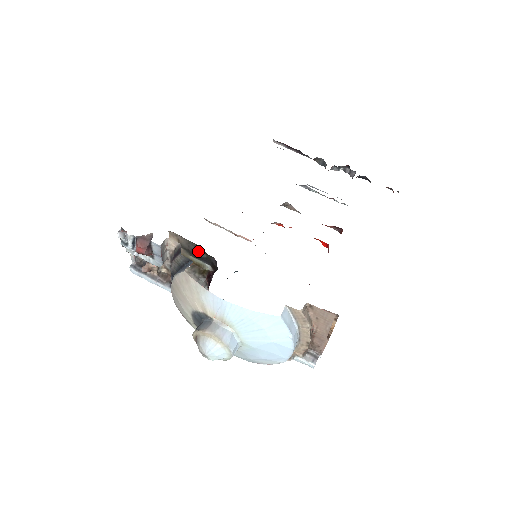
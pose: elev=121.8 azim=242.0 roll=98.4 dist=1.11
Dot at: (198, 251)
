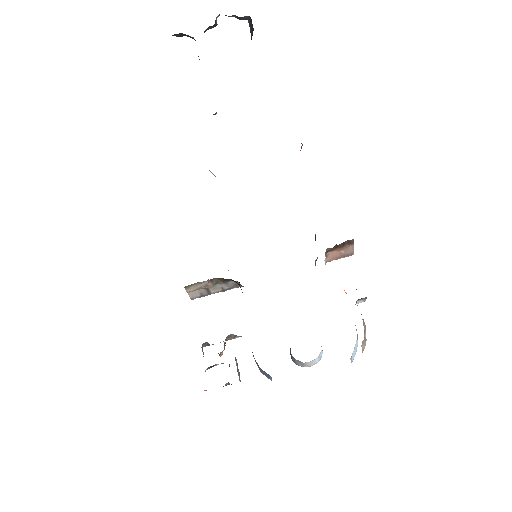
Dot at: occluded
